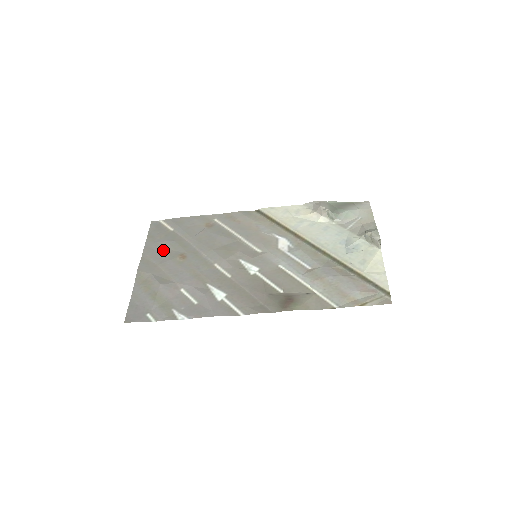
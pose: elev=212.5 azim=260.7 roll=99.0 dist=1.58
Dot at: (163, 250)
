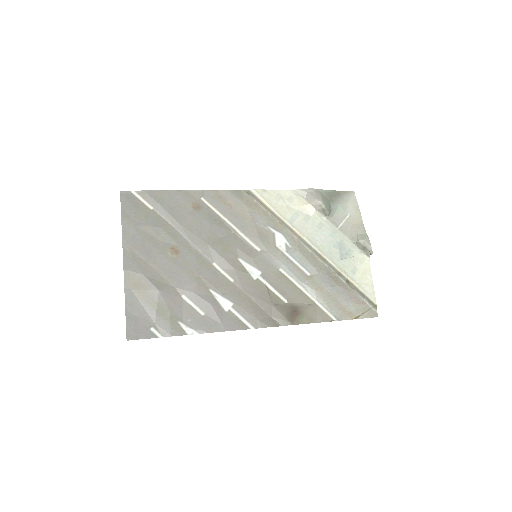
Dot at: (148, 239)
